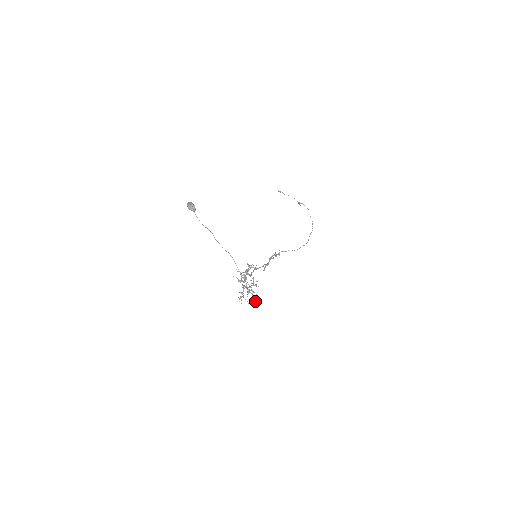
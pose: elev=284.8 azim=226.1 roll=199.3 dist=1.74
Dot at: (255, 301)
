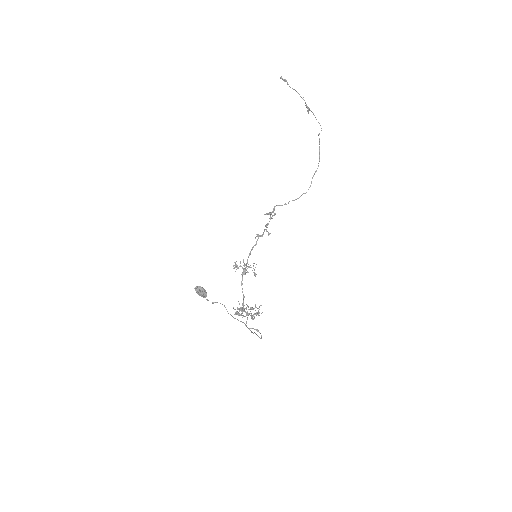
Dot at: occluded
